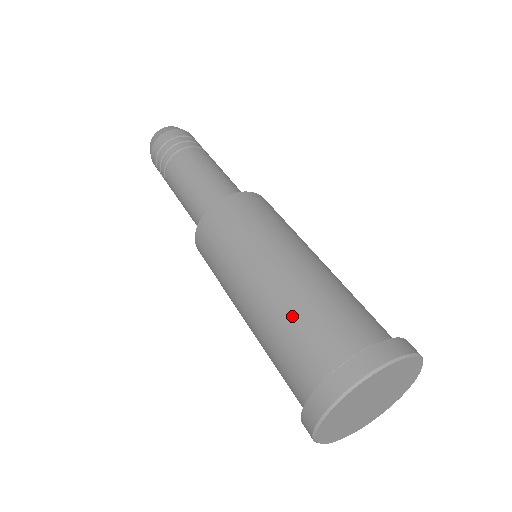
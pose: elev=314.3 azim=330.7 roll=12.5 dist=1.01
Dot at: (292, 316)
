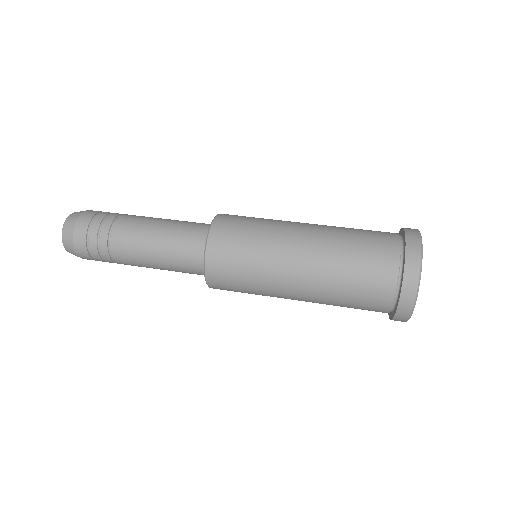
Dot at: (345, 266)
